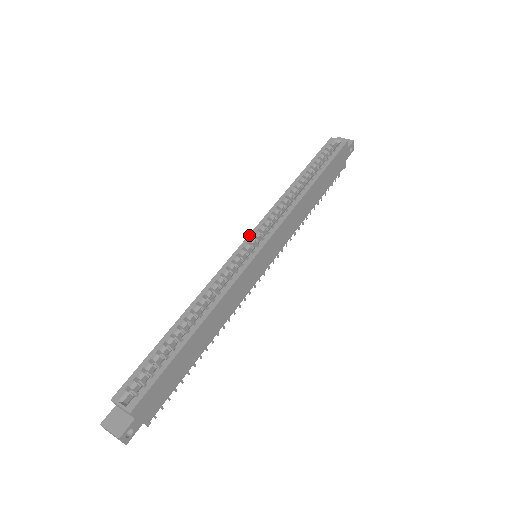
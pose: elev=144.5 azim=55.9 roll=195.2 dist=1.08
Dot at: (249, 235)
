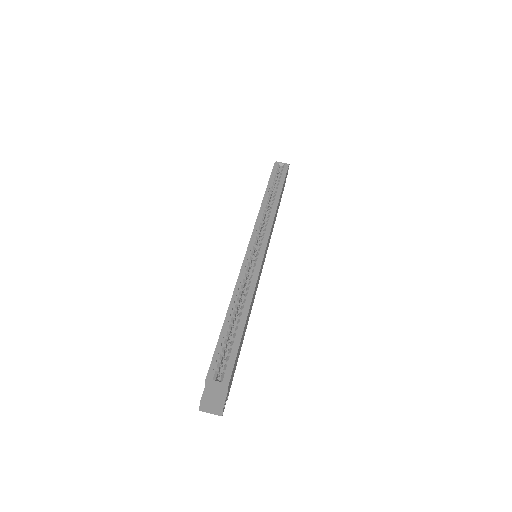
Dot at: (250, 239)
